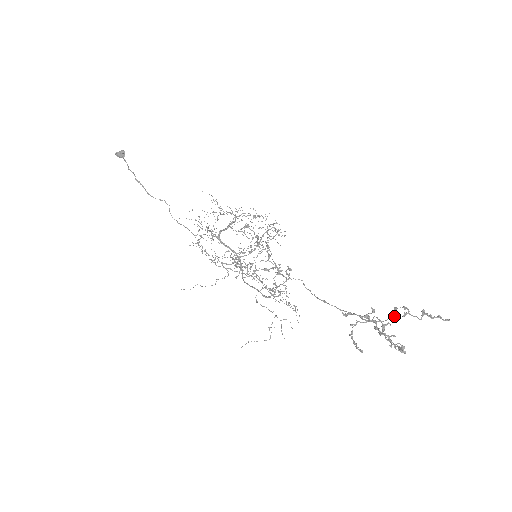
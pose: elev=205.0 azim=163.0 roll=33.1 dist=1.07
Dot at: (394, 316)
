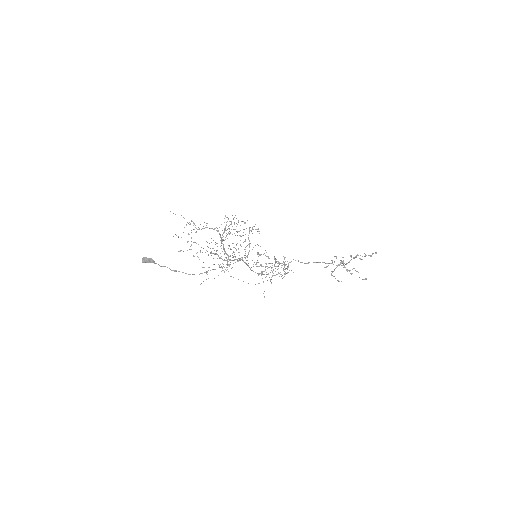
Dot at: occluded
